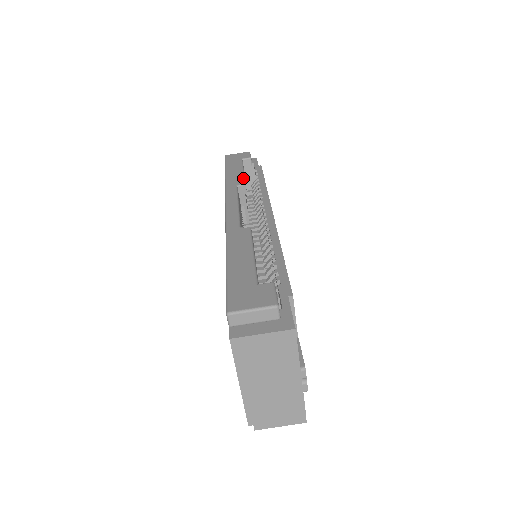
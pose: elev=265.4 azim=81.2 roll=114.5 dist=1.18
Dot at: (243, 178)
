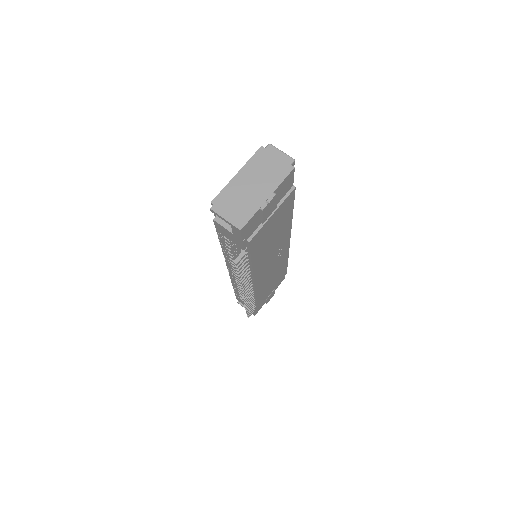
Dot at: occluded
